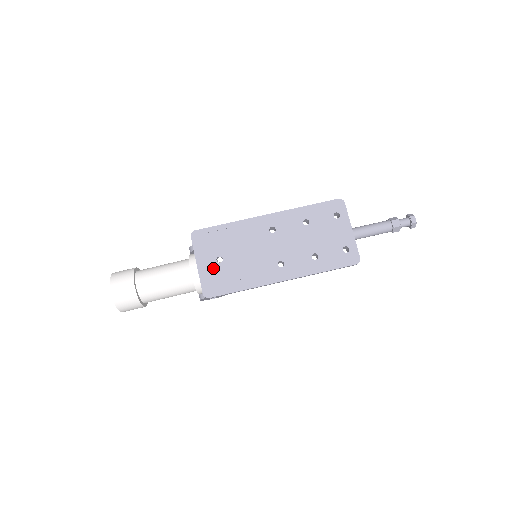
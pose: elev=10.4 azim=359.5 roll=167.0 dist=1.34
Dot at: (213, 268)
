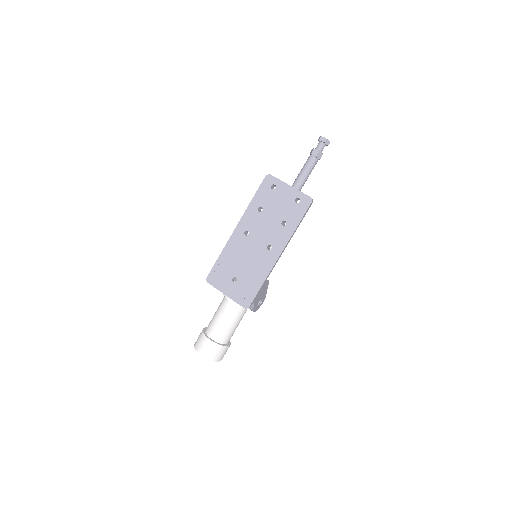
Dot at: (236, 288)
